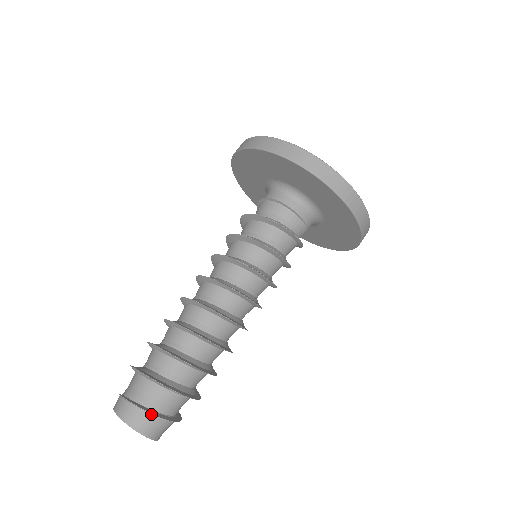
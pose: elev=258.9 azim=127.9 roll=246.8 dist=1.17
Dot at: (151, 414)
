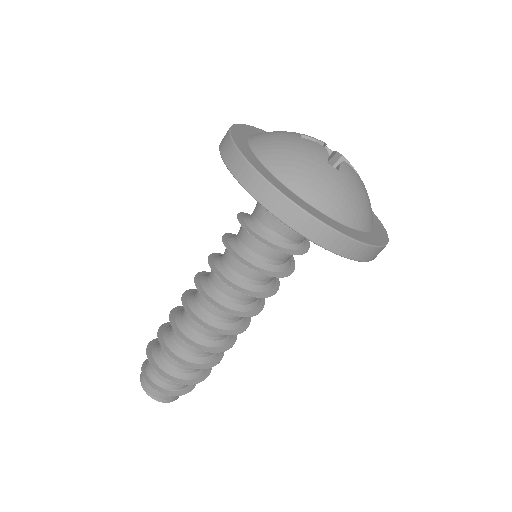
Dot at: (164, 392)
